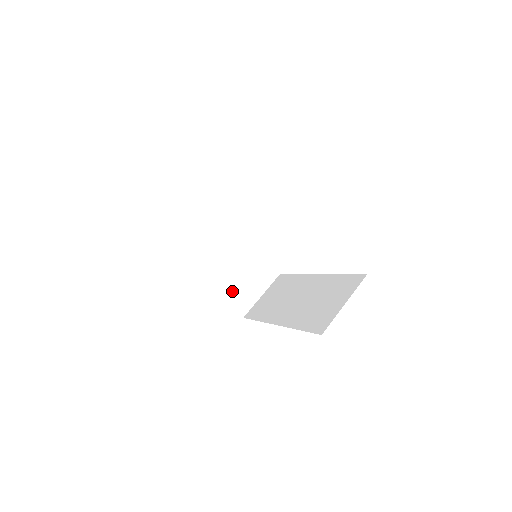
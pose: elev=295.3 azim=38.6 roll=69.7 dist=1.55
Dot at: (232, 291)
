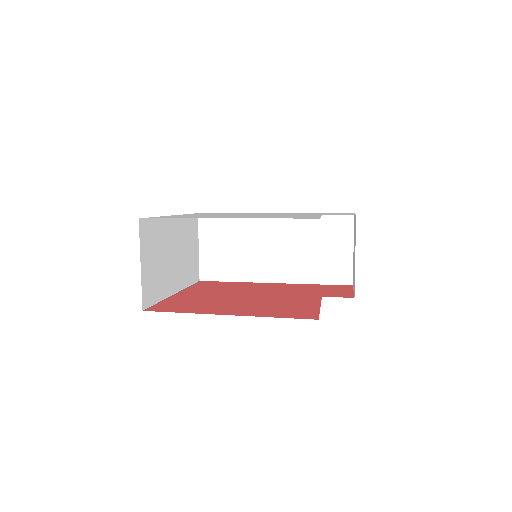
Dot at: (188, 274)
